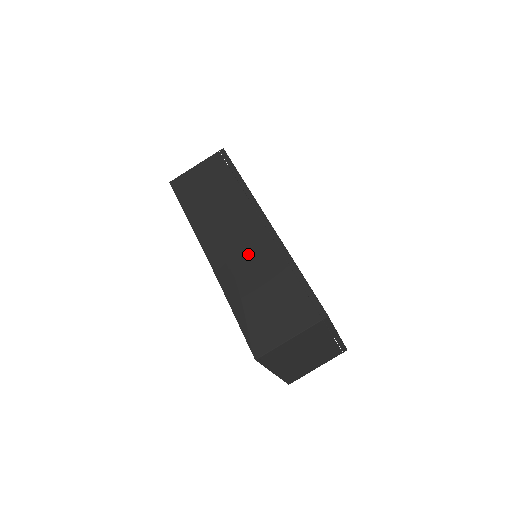
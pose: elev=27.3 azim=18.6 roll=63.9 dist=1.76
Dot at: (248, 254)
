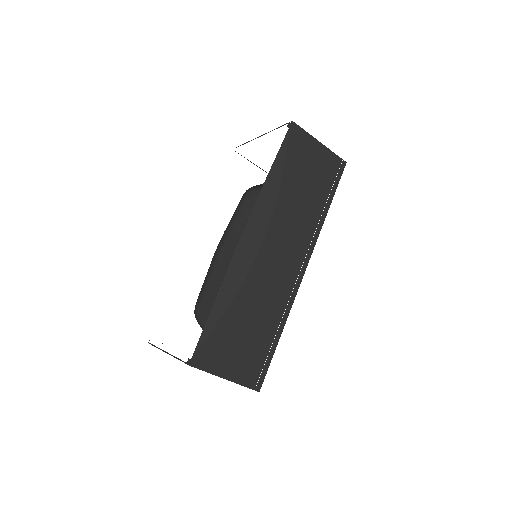
Dot at: (270, 276)
